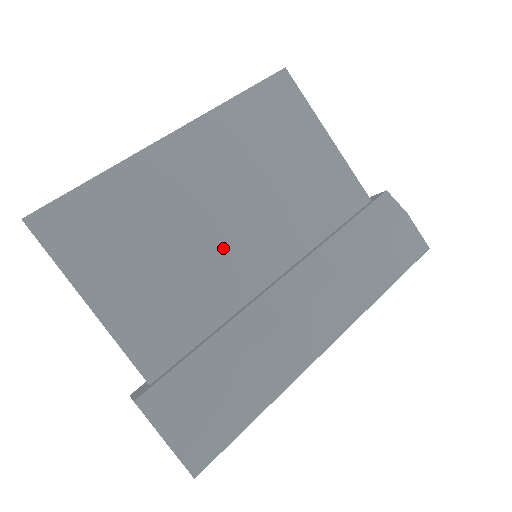
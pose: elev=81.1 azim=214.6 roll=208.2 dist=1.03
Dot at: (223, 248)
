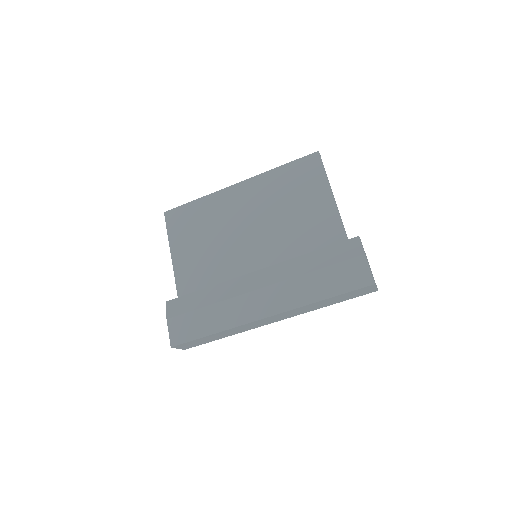
Dot at: (238, 246)
